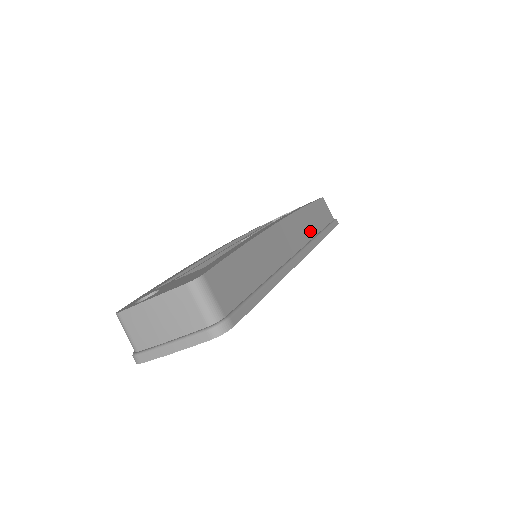
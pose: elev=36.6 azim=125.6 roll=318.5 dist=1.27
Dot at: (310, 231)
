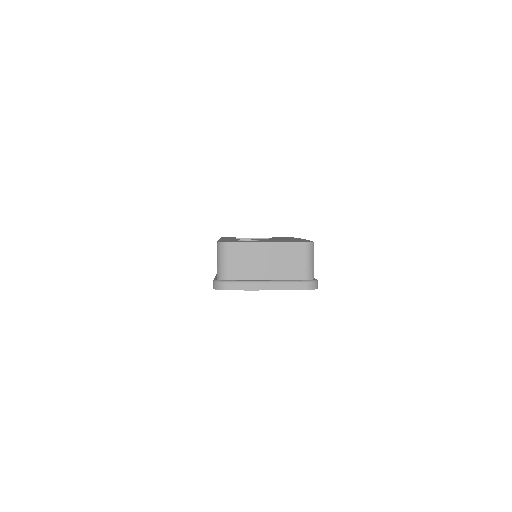
Dot at: occluded
